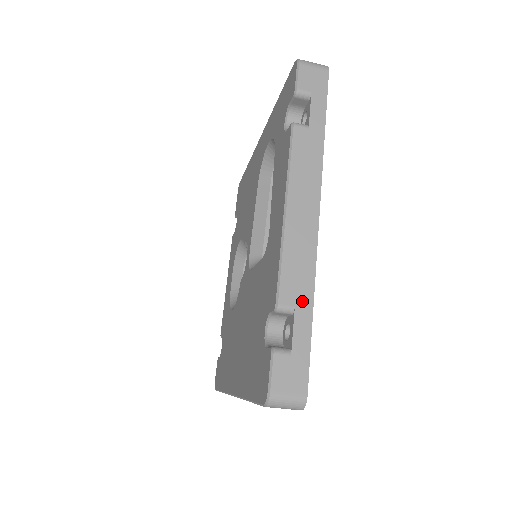
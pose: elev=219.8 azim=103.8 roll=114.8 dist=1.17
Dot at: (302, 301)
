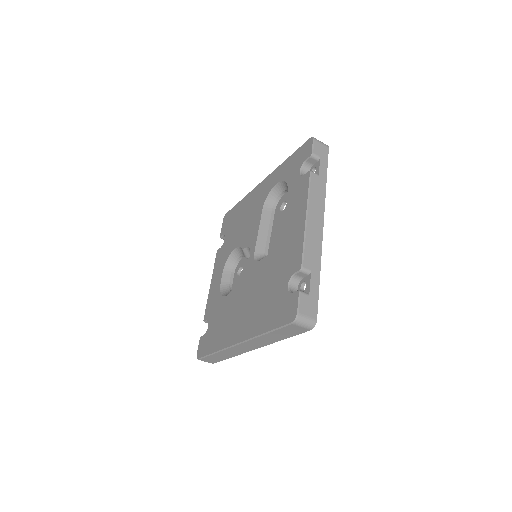
Dot at: (315, 268)
